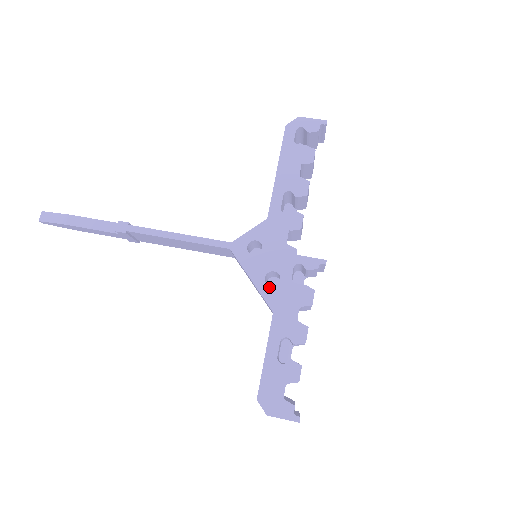
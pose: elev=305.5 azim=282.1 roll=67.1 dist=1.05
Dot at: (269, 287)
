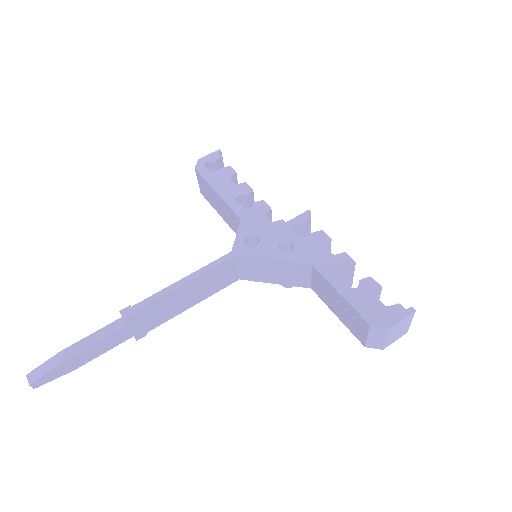
Dot at: (290, 253)
